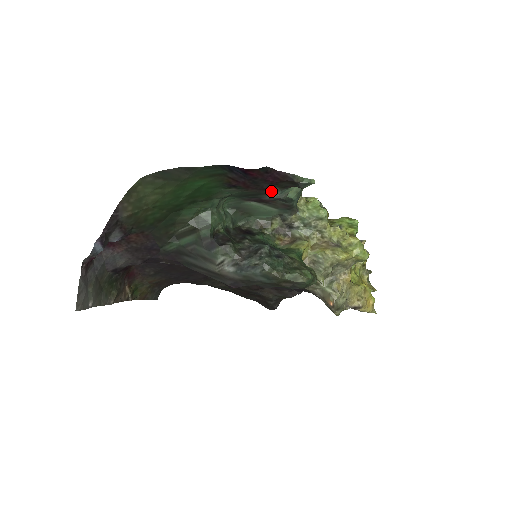
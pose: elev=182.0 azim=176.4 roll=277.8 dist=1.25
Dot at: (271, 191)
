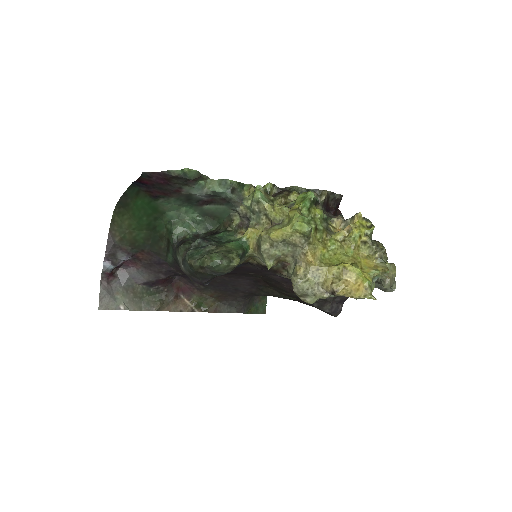
Dot at: (187, 191)
